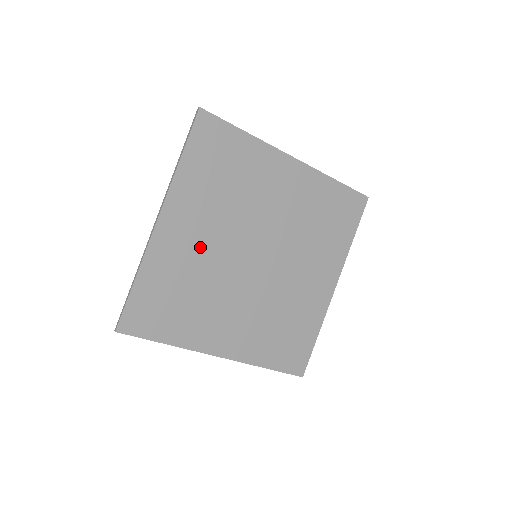
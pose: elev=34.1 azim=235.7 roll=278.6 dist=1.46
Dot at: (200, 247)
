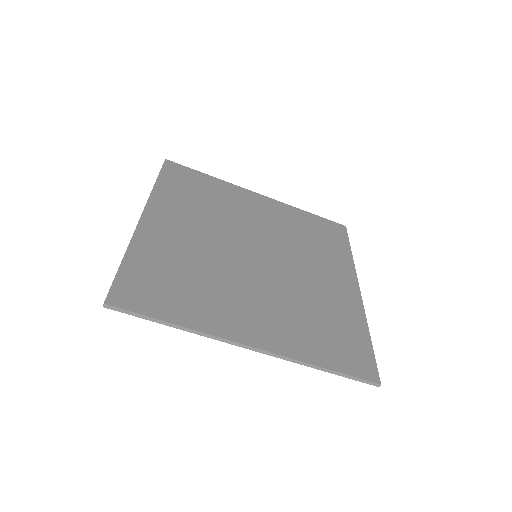
Dot at: (192, 240)
